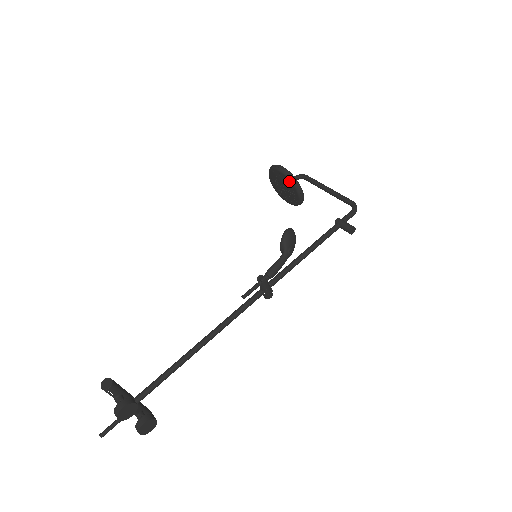
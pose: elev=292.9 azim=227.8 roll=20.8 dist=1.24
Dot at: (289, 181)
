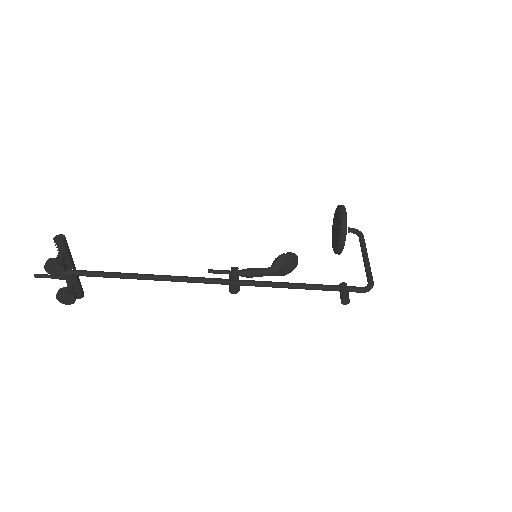
Dot at: (340, 225)
